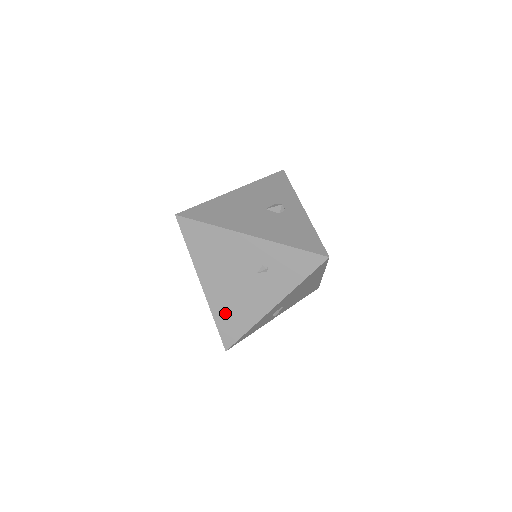
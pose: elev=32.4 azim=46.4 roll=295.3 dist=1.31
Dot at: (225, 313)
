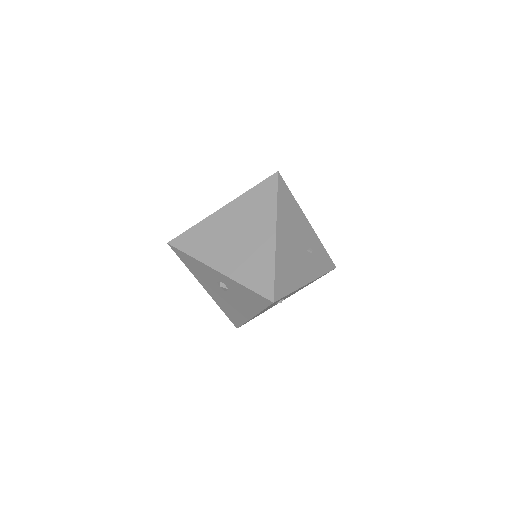
Dot at: (283, 267)
